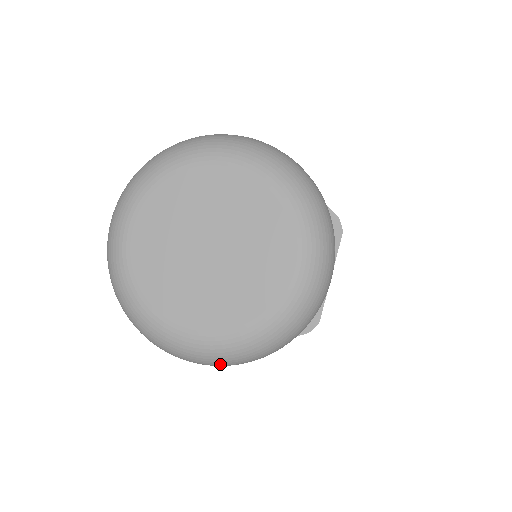
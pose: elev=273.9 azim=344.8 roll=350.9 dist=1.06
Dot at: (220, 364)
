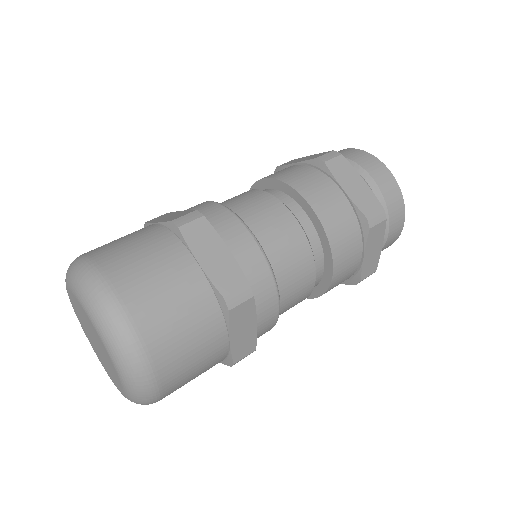
Dot at: occluded
